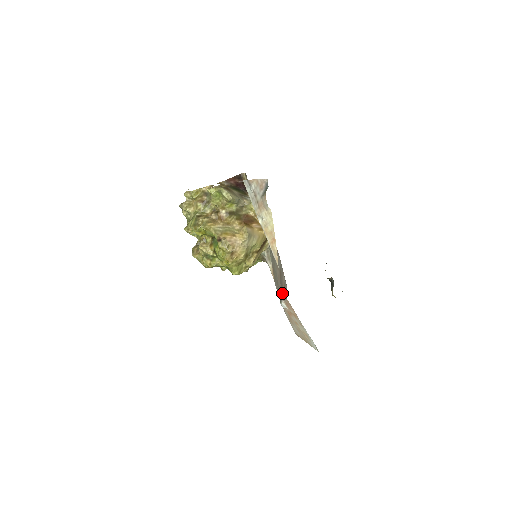
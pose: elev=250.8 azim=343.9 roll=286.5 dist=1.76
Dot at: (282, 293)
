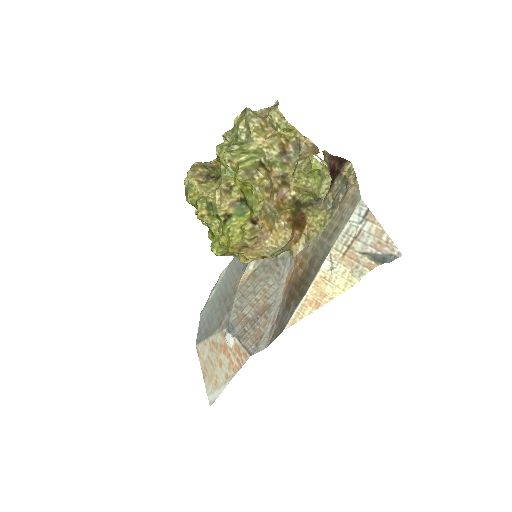
Dot at: (245, 332)
